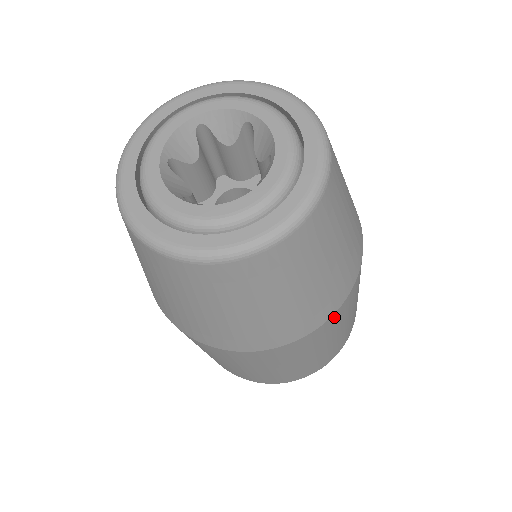
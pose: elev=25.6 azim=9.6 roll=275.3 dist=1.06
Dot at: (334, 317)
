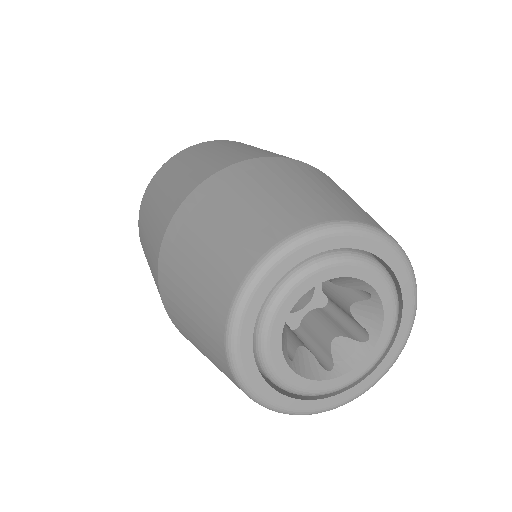
Dot at: occluded
